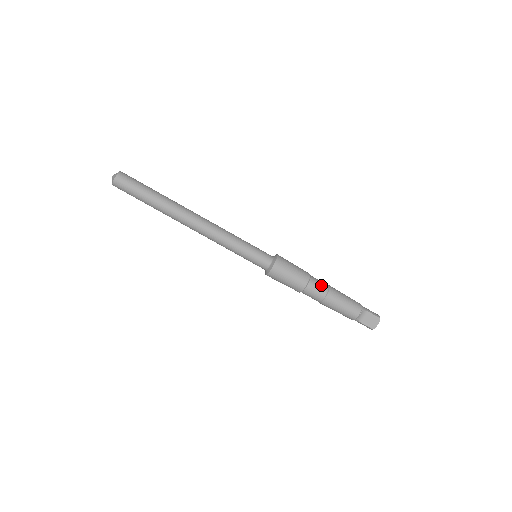
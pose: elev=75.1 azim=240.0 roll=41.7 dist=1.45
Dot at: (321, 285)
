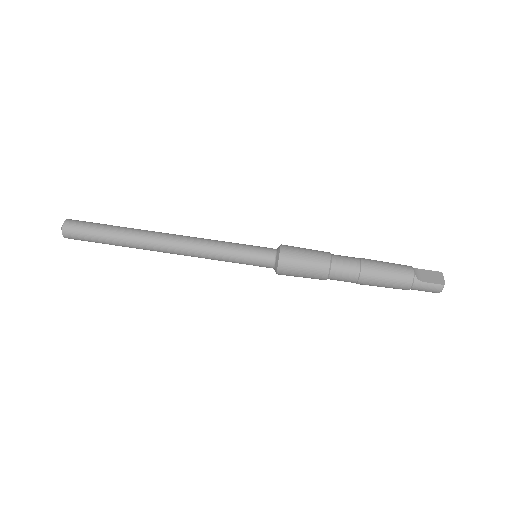
Dot at: occluded
